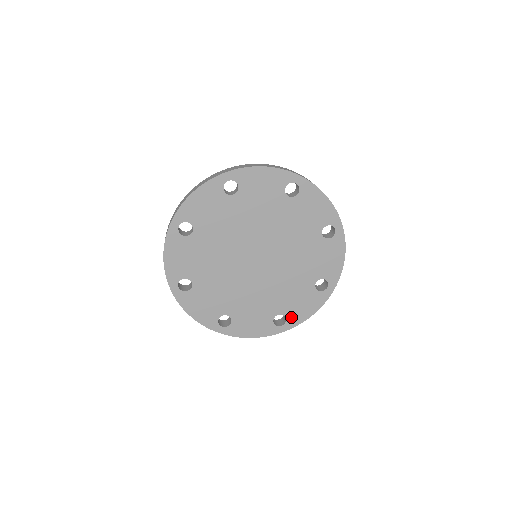
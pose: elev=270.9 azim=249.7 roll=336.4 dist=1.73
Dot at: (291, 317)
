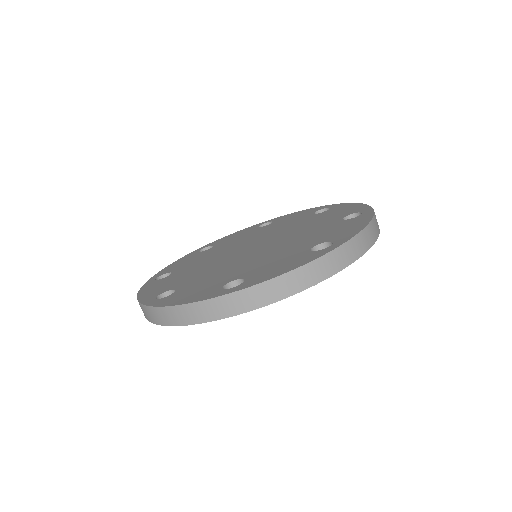
Dot at: occluded
